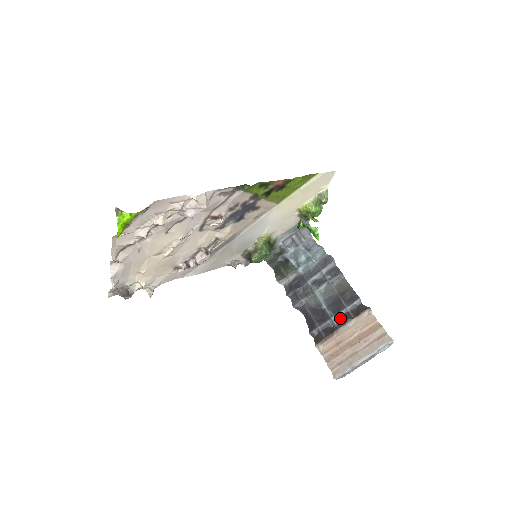
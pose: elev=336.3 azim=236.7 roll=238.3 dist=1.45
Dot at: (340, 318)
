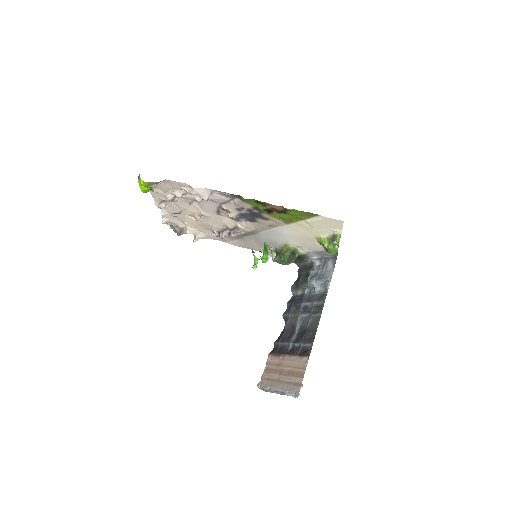
Dot at: (293, 348)
